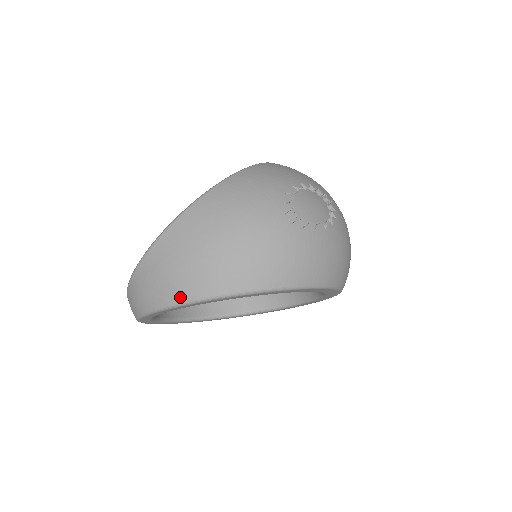
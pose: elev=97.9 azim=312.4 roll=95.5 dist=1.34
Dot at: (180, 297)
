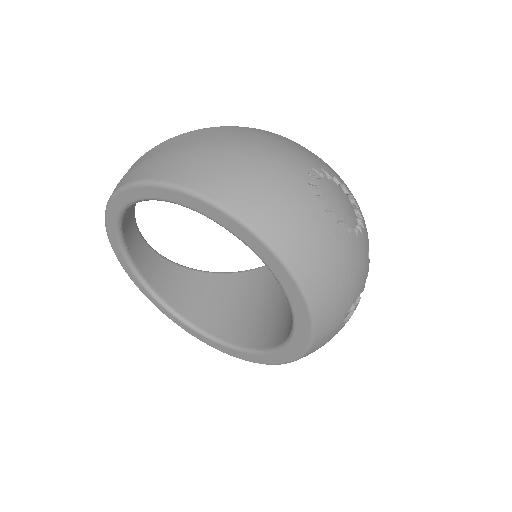
Dot at: (152, 175)
